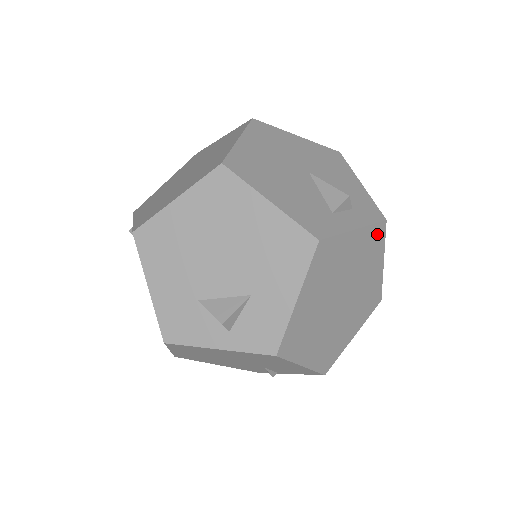
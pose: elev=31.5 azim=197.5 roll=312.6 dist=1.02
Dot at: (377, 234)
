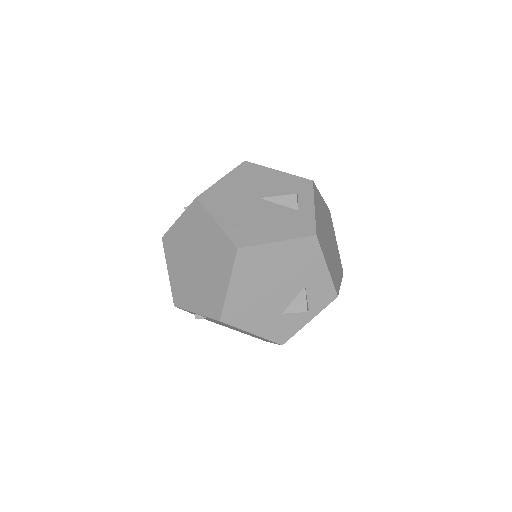
Dot at: (316, 192)
